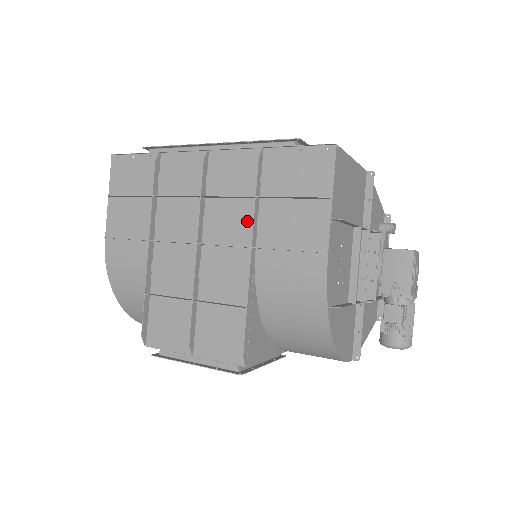
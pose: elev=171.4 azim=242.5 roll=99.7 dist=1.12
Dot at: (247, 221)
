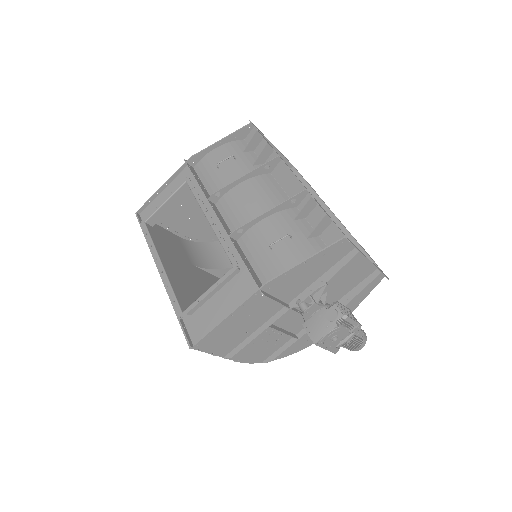
Dot at: occluded
